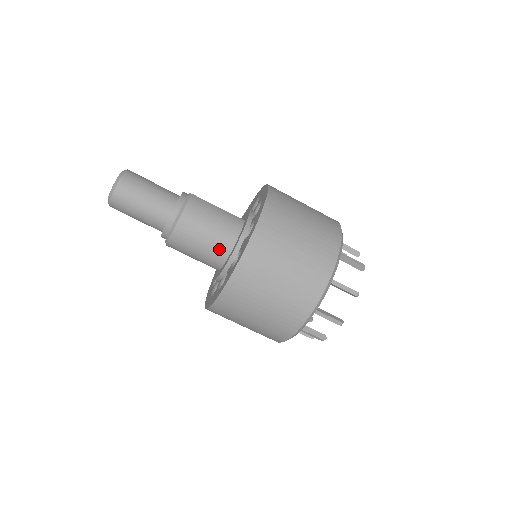
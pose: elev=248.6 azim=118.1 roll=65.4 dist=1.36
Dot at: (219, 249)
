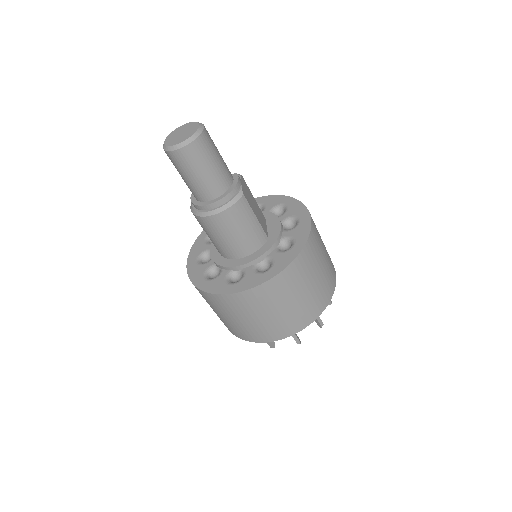
Dot at: (229, 251)
